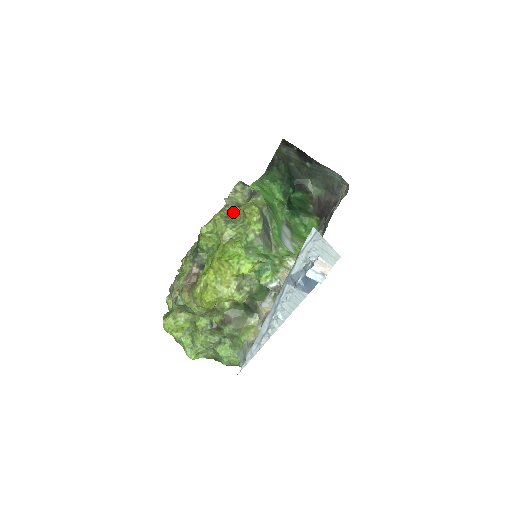
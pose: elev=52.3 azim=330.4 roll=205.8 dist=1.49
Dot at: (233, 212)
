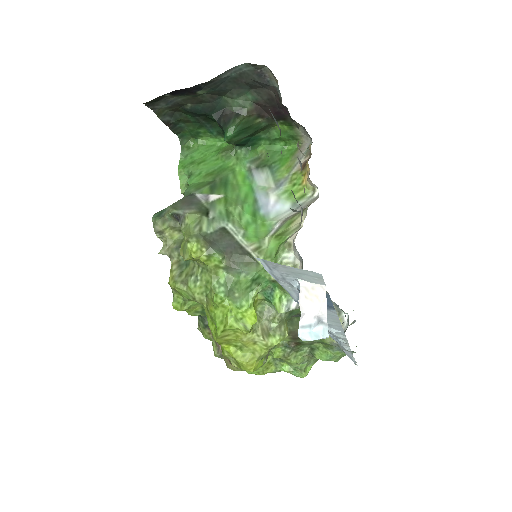
Dot at: (182, 258)
